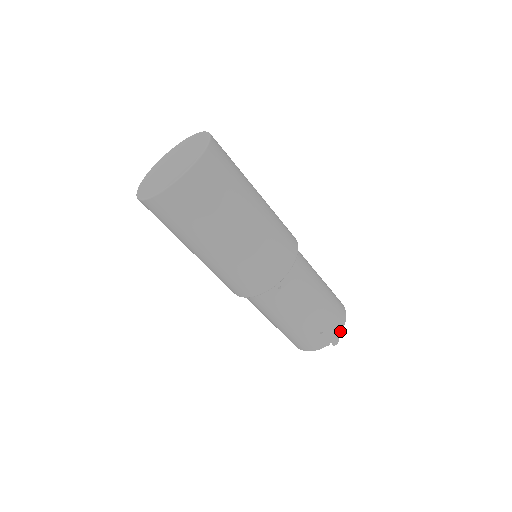
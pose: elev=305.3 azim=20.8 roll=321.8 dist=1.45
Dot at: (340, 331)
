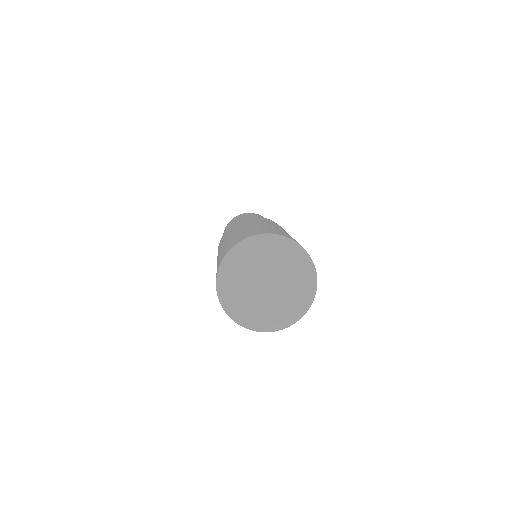
Dot at: occluded
